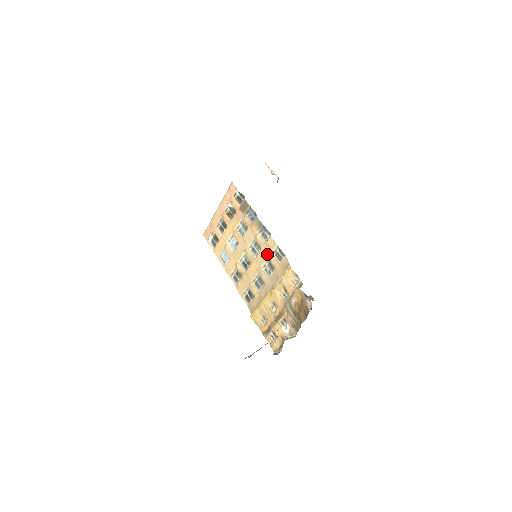
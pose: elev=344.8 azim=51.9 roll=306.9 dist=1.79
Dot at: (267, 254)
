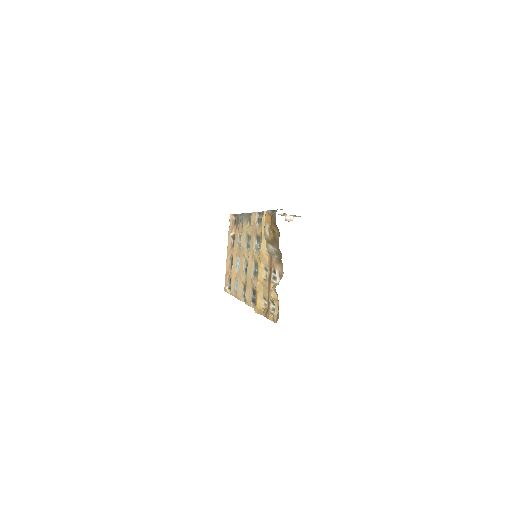
Dot at: (253, 231)
